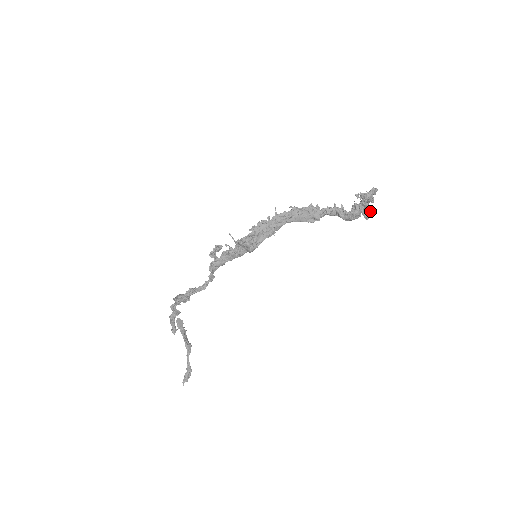
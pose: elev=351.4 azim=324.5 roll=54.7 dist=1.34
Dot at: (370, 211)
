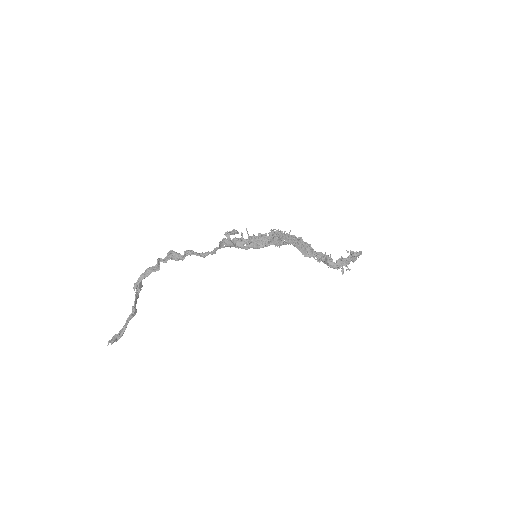
Dot at: (348, 268)
